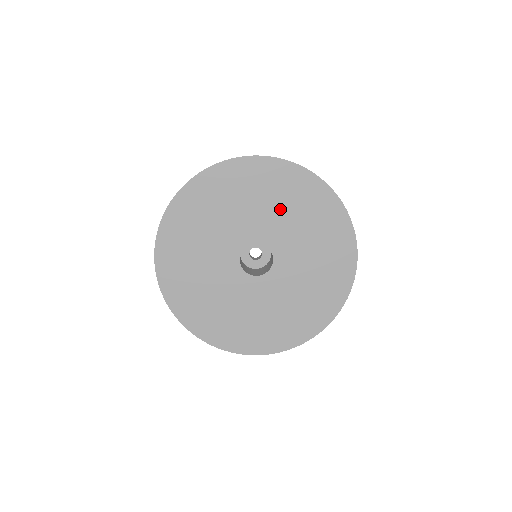
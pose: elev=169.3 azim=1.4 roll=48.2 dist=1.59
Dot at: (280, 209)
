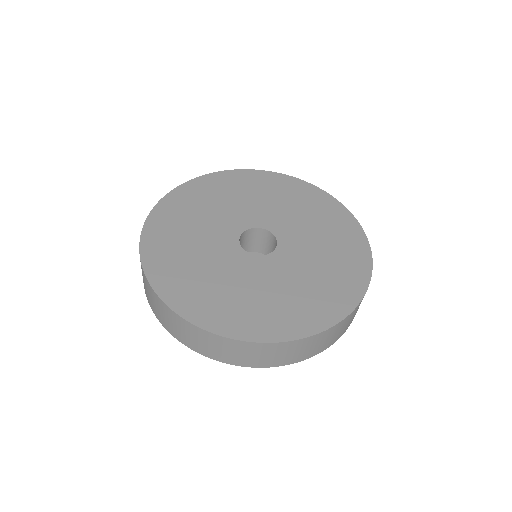
Dot at: (297, 213)
